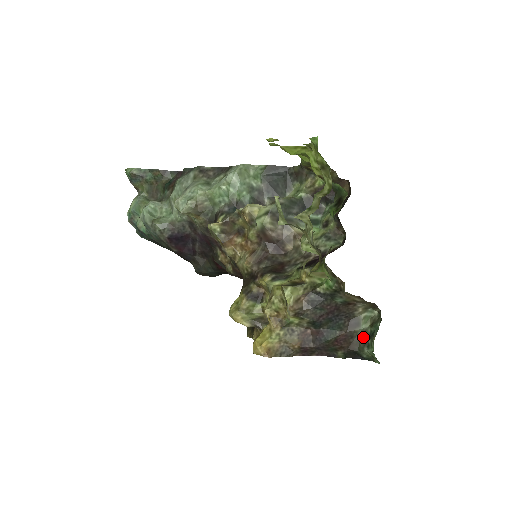
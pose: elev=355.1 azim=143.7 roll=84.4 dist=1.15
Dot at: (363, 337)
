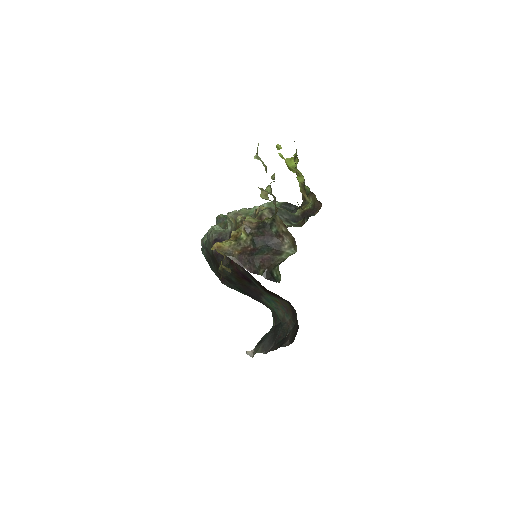
Dot at: (280, 262)
